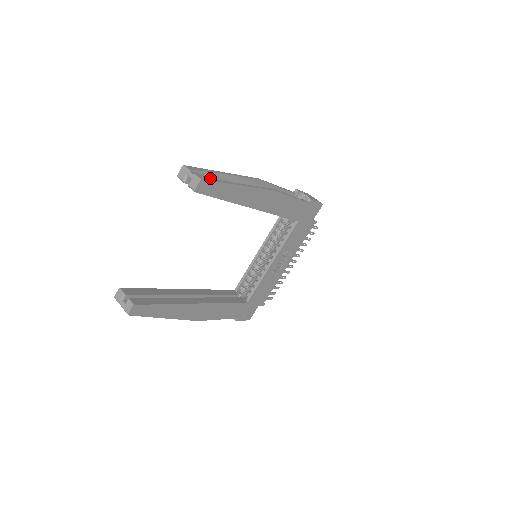
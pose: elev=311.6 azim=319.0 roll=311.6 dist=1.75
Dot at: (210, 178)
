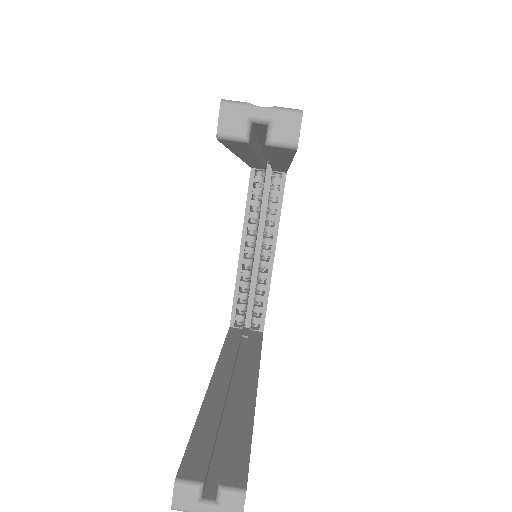
Dot at: occluded
